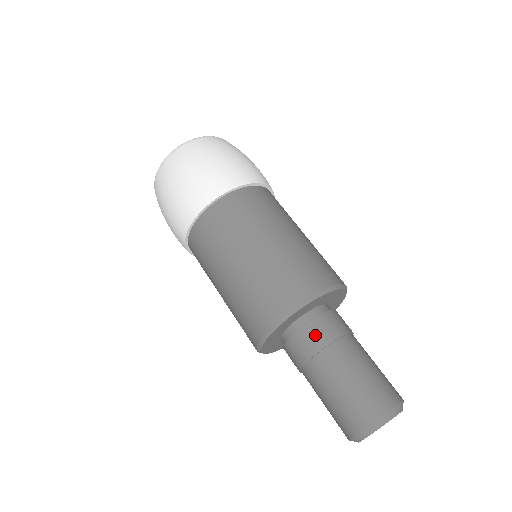
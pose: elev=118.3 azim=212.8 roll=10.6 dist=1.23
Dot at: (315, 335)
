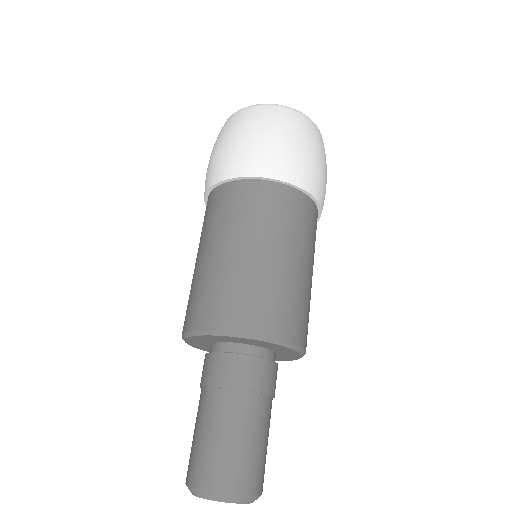
Dot at: (264, 375)
